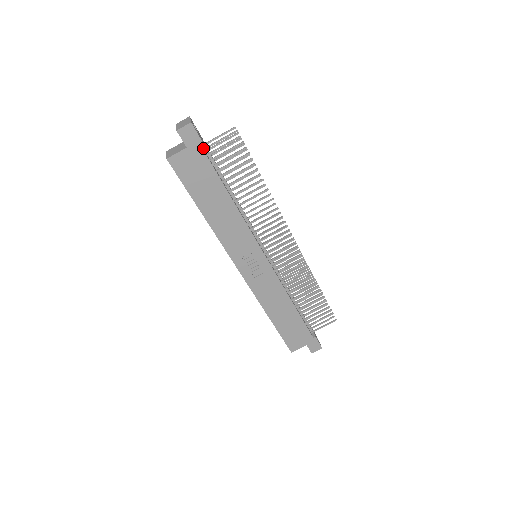
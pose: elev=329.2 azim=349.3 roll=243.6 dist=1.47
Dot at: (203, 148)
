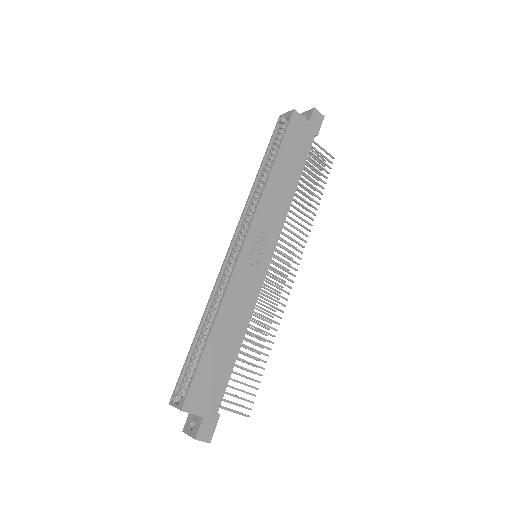
Dot at: occluded
